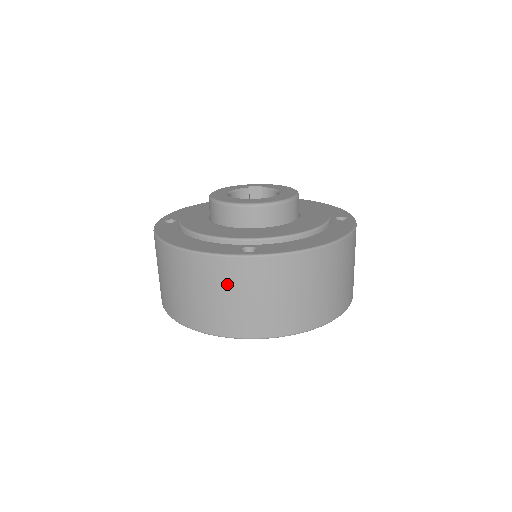
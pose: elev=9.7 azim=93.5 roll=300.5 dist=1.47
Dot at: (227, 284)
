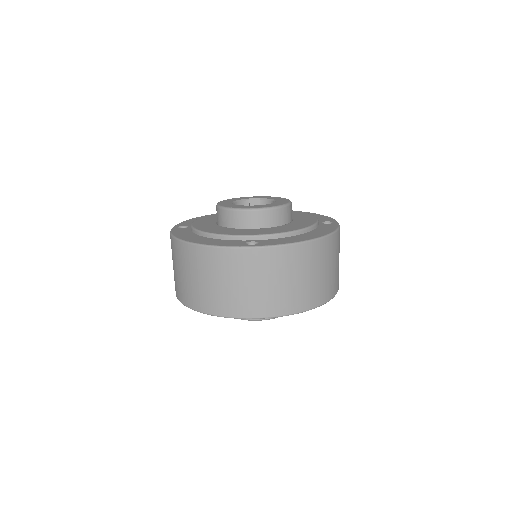
Dot at: (235, 272)
